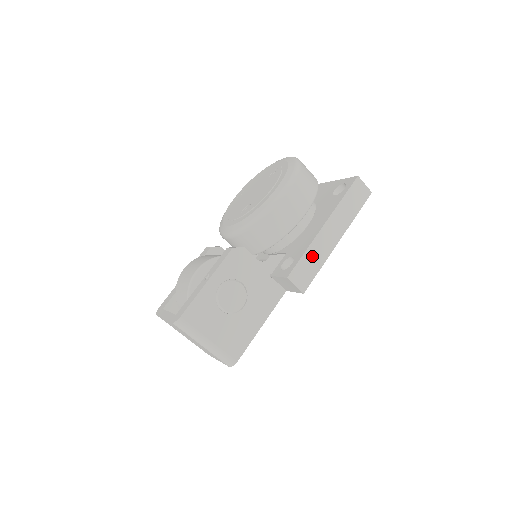
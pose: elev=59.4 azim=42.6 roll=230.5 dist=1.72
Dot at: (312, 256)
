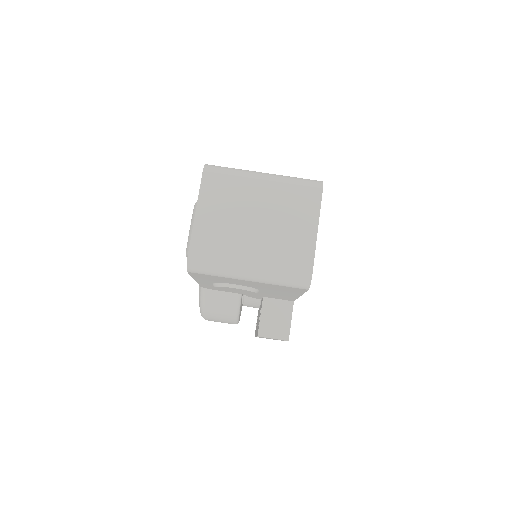
Dot at: occluded
